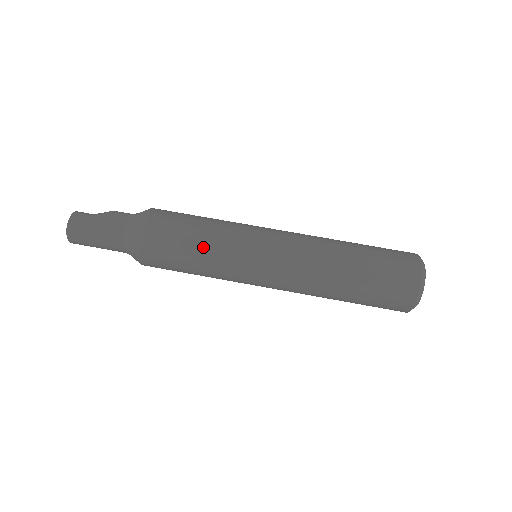
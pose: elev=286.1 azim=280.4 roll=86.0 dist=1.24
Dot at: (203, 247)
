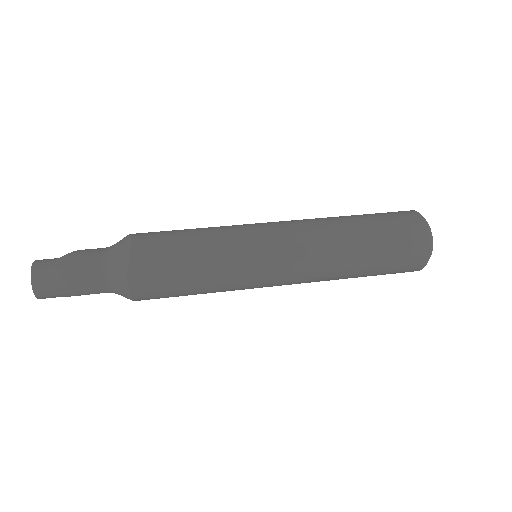
Dot at: (201, 242)
